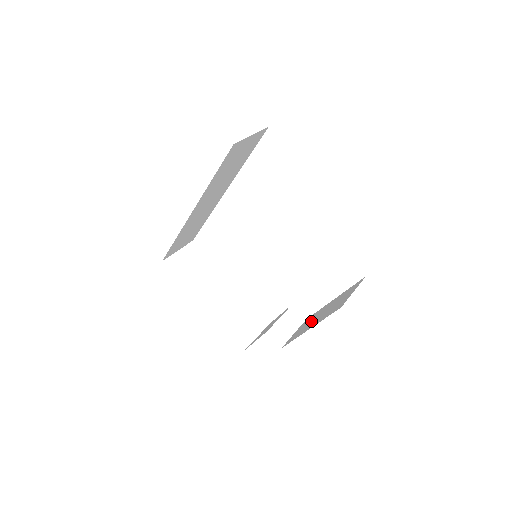
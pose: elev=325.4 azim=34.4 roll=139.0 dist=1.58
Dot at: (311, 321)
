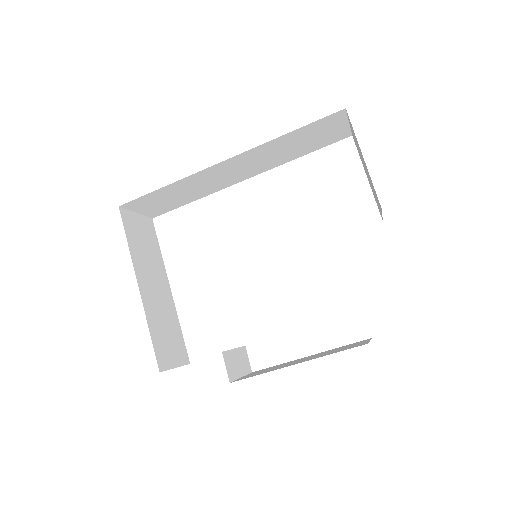
Dot at: (282, 365)
